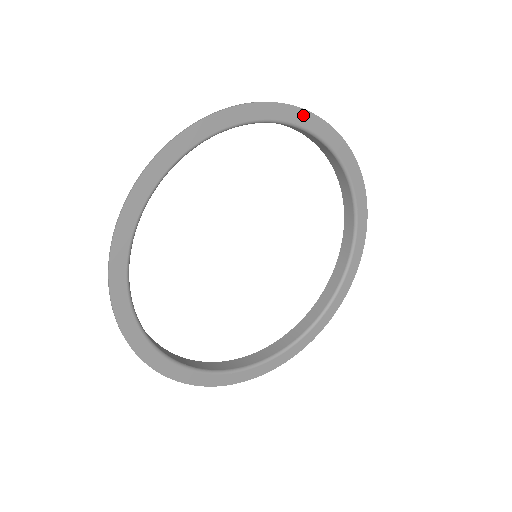
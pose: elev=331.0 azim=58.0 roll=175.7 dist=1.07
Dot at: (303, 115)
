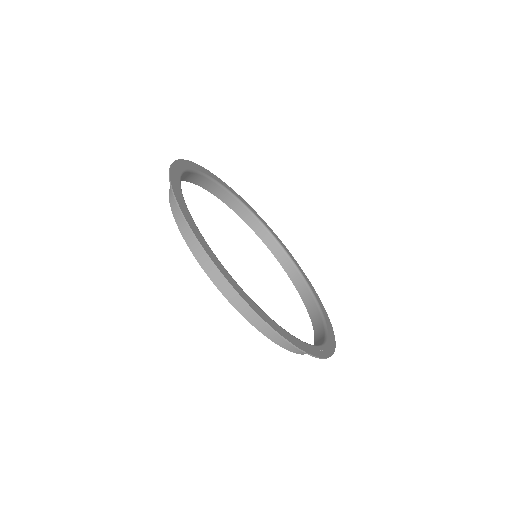
Dot at: (237, 195)
